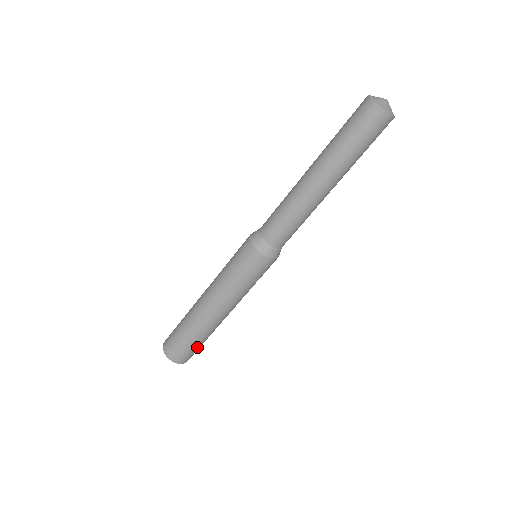
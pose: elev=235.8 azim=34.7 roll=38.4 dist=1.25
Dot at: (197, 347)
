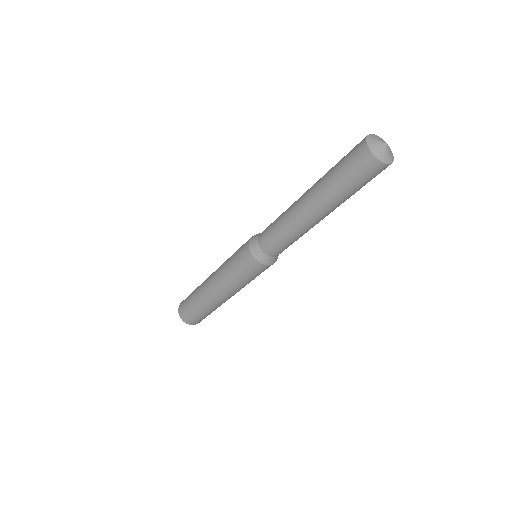
Dot at: occluded
